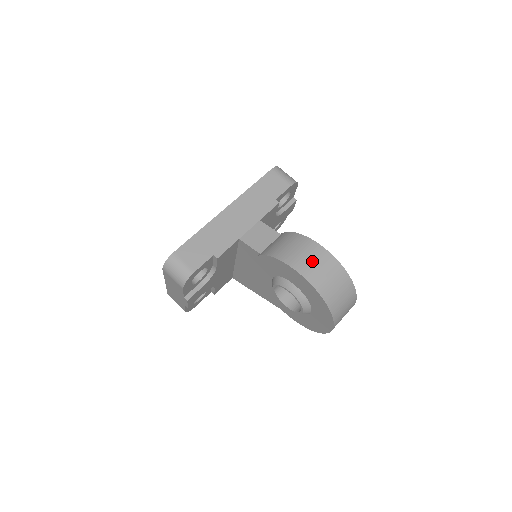
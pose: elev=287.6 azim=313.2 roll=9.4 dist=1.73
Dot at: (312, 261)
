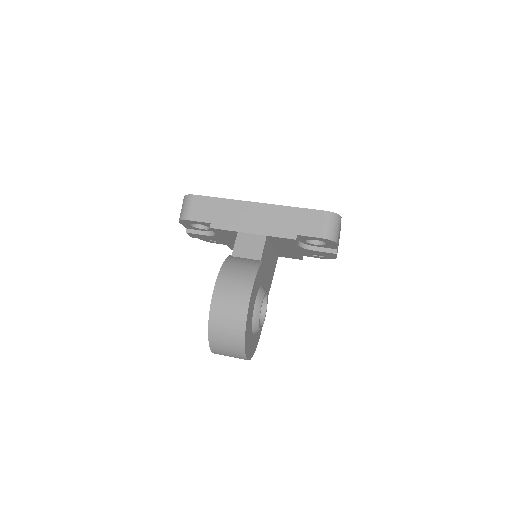
Dot at: (230, 298)
